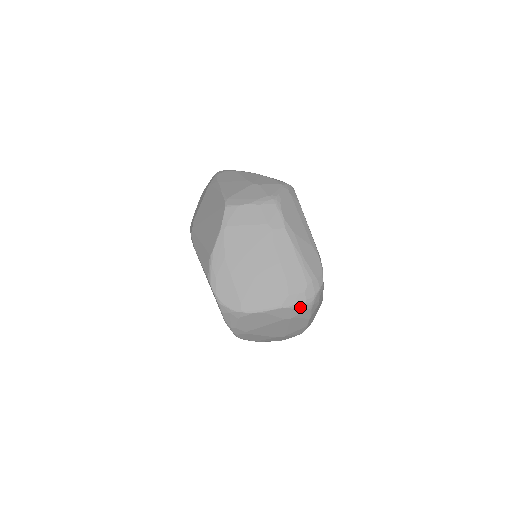
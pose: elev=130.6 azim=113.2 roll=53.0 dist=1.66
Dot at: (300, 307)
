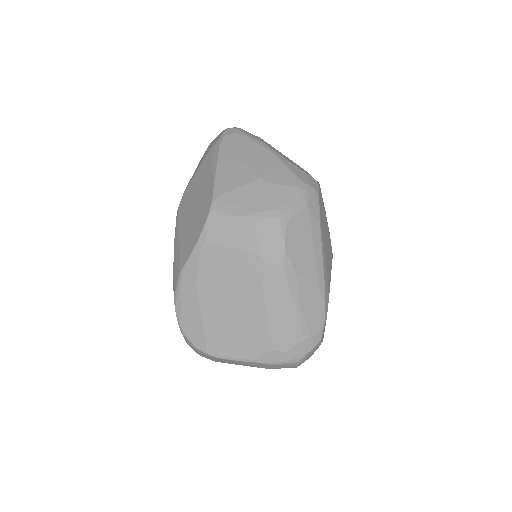
Dot at: (281, 364)
